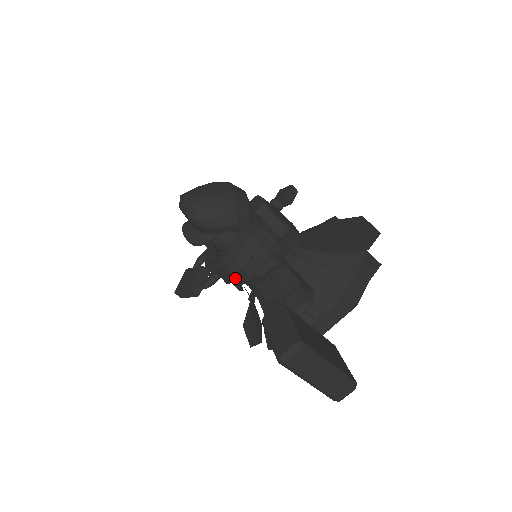
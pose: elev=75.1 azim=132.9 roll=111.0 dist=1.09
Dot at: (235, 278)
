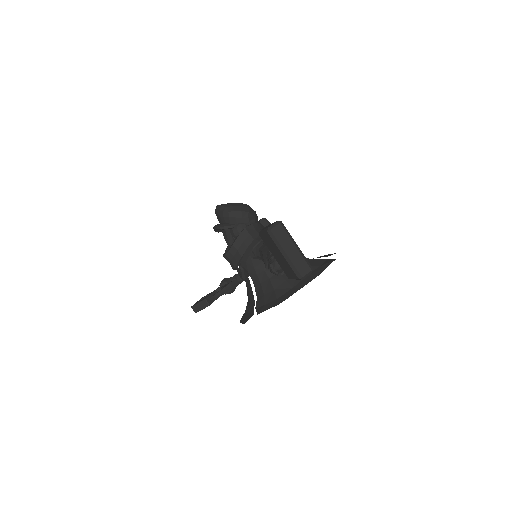
Dot at: (242, 255)
